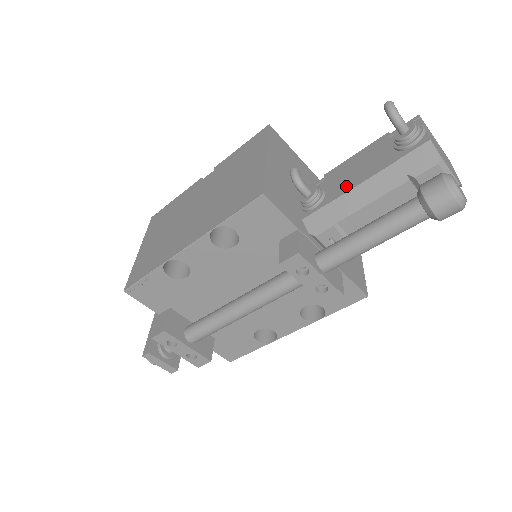
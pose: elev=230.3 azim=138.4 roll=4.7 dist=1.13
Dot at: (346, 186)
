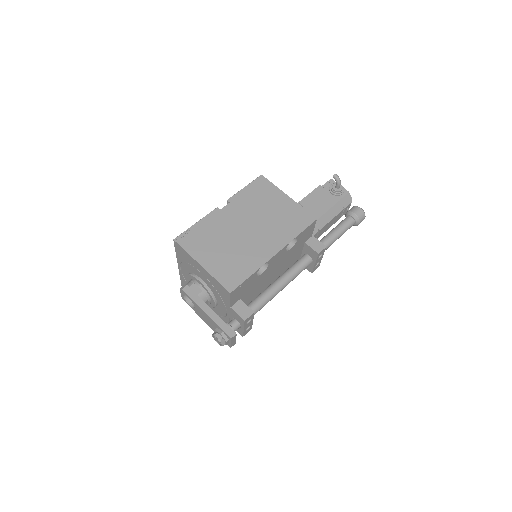
Dot at: (319, 212)
